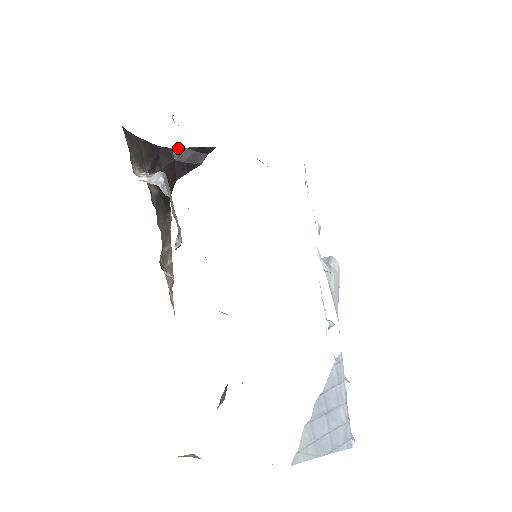
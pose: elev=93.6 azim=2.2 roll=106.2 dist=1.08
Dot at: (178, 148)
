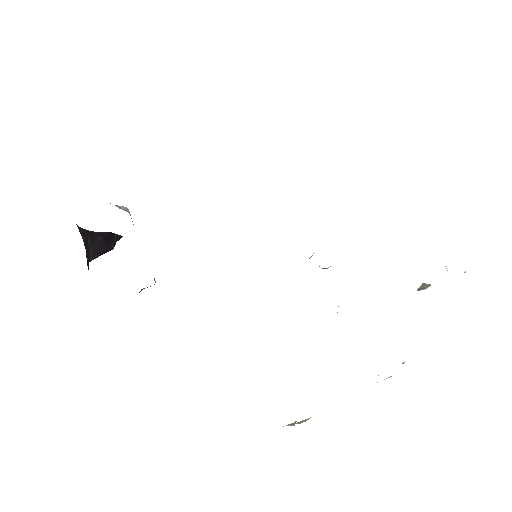
Dot at: (87, 230)
